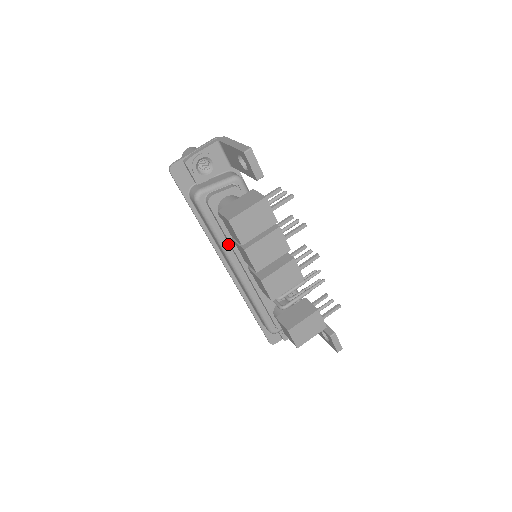
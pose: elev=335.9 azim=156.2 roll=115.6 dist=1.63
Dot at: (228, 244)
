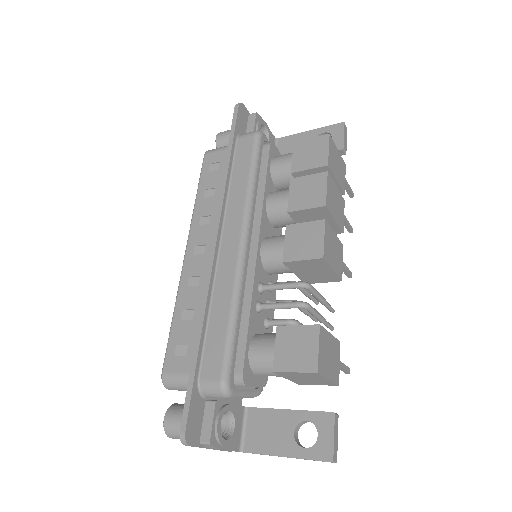
Dot at: (253, 202)
